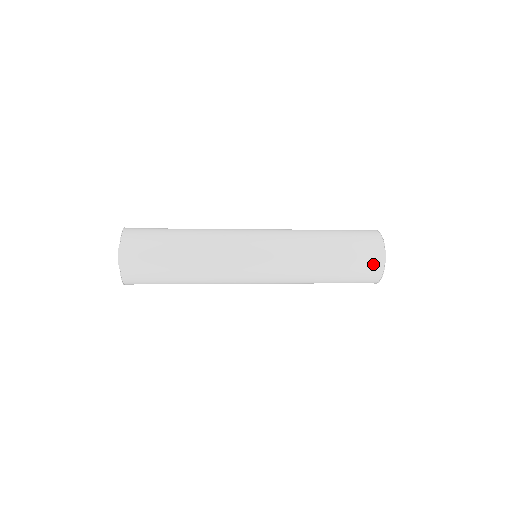
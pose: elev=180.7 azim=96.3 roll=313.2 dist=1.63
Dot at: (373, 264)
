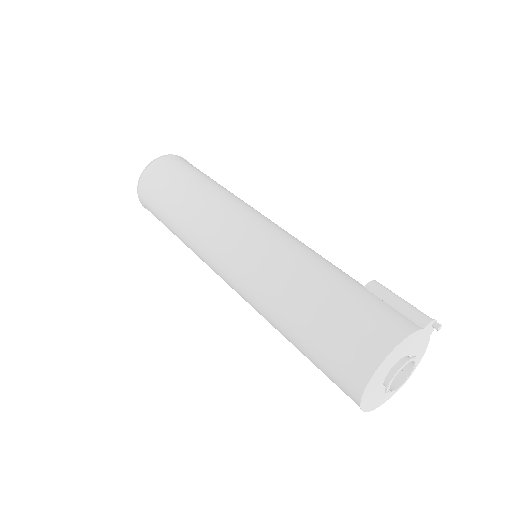
Dot at: (344, 388)
